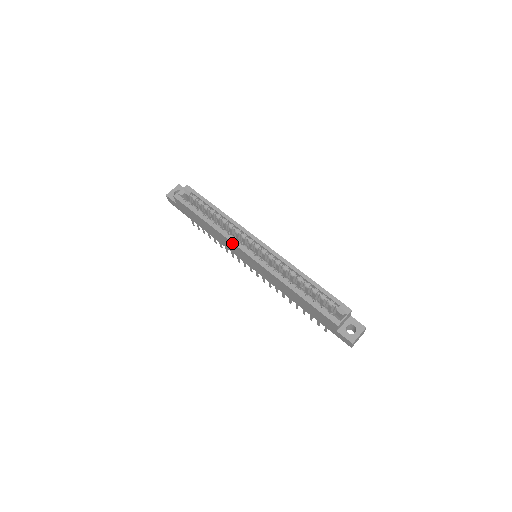
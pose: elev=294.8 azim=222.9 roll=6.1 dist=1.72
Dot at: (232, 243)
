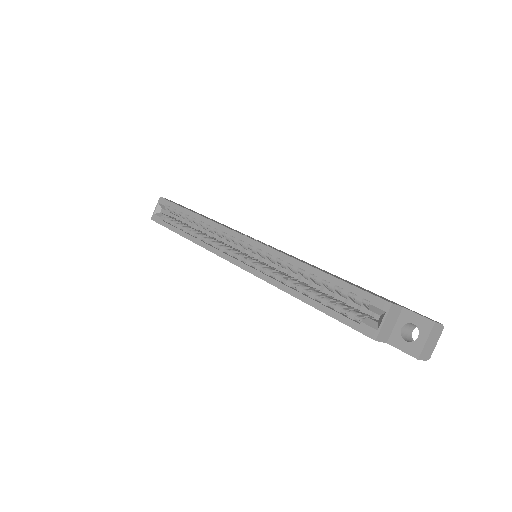
Dot at: (216, 254)
